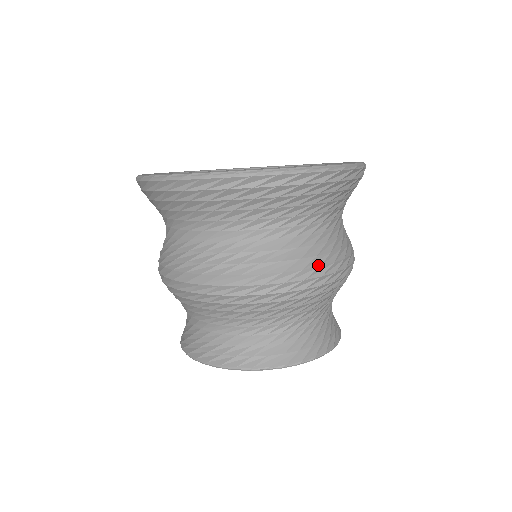
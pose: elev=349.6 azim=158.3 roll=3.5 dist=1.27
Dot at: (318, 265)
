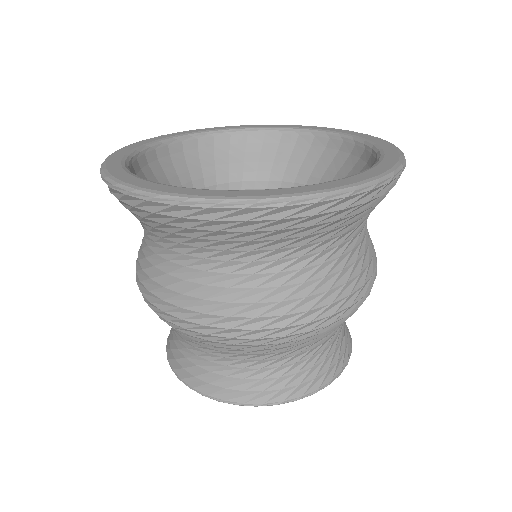
Dot at: occluded
